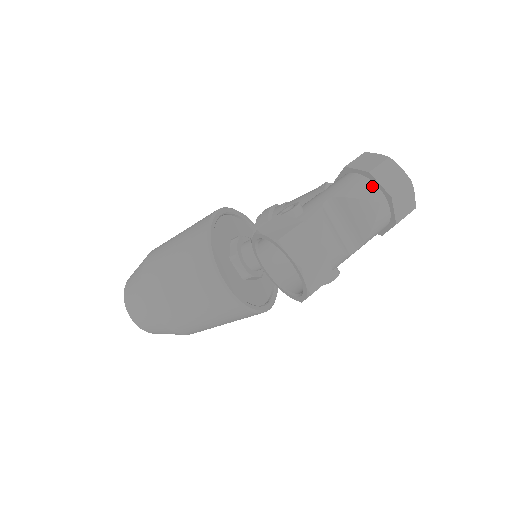
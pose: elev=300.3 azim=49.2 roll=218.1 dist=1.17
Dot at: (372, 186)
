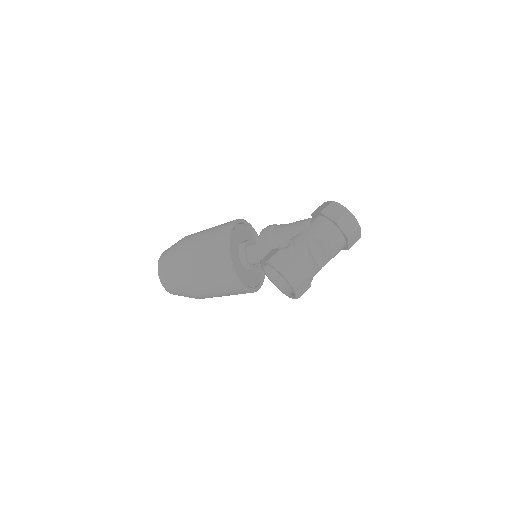
Dot at: (337, 230)
